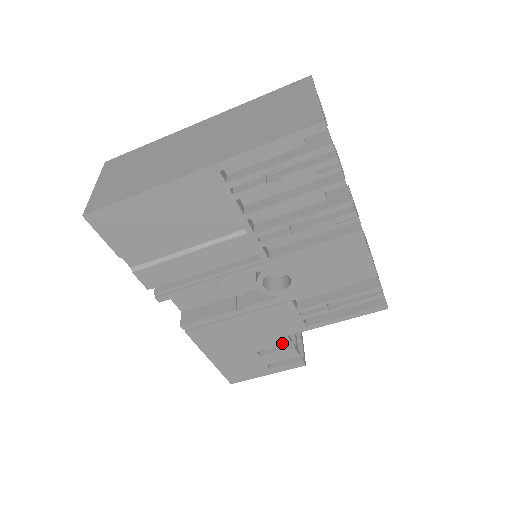
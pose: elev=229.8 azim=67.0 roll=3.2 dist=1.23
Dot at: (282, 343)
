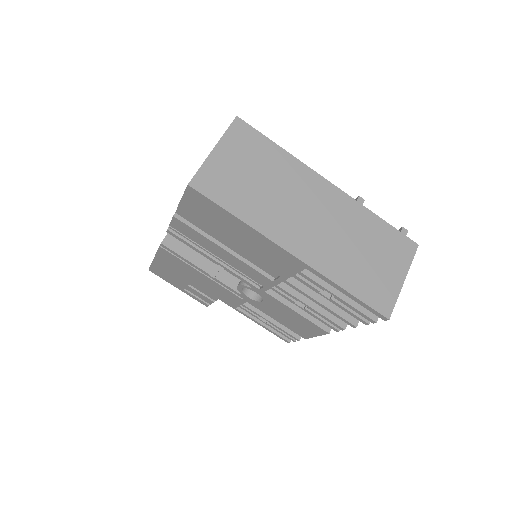
Dot at: (210, 296)
